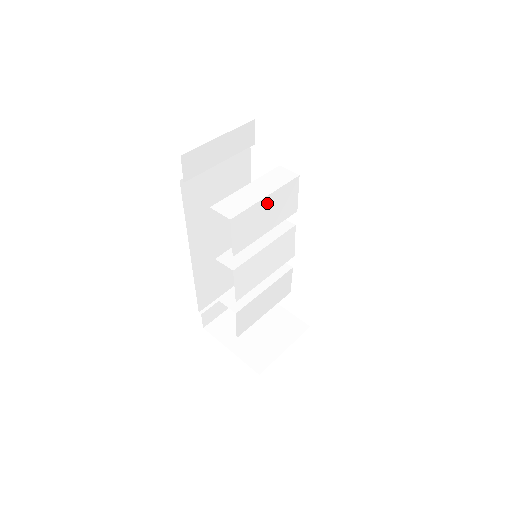
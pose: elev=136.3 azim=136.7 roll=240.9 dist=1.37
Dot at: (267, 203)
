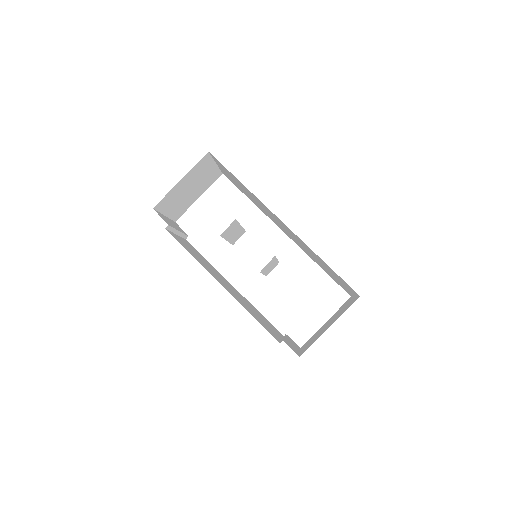
Dot at: occluded
